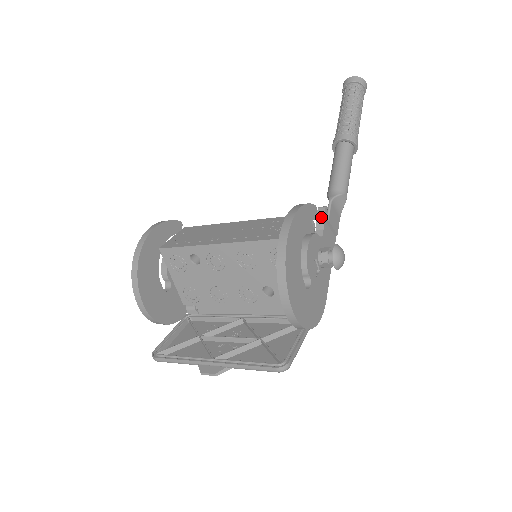
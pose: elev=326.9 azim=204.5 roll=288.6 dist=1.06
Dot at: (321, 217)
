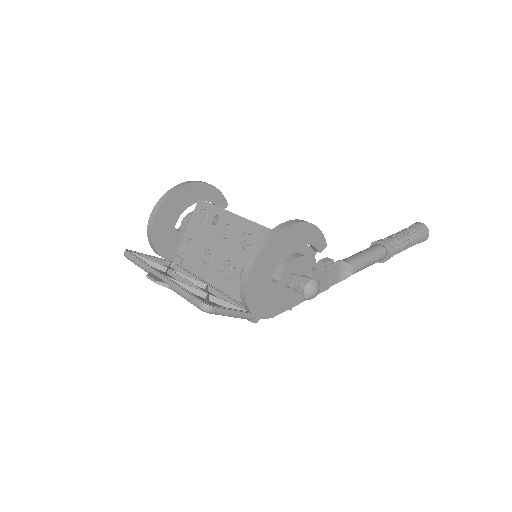
Dot at: (324, 261)
